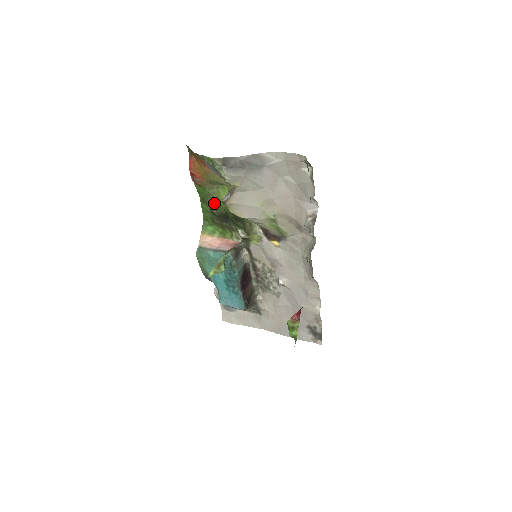
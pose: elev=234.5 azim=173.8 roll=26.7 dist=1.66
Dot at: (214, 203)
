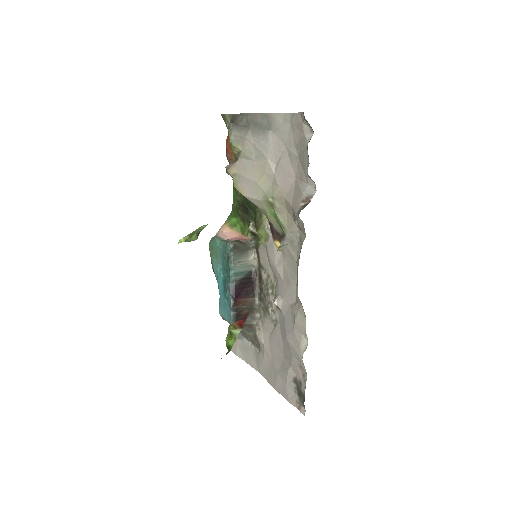
Dot at: occluded
